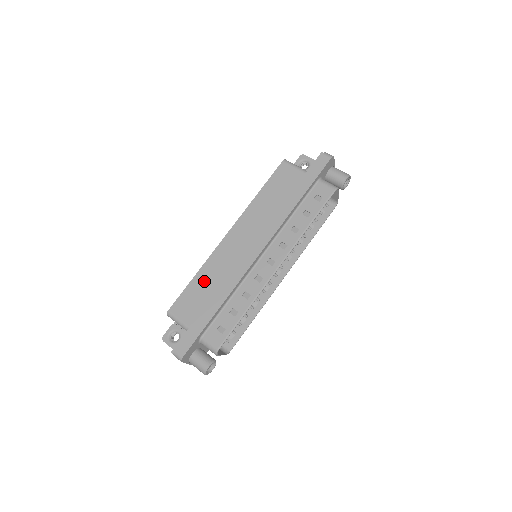
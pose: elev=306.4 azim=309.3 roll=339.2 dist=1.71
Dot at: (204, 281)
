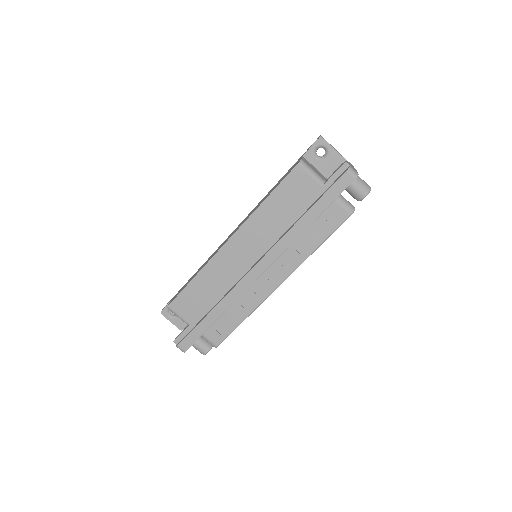
Dot at: (203, 285)
